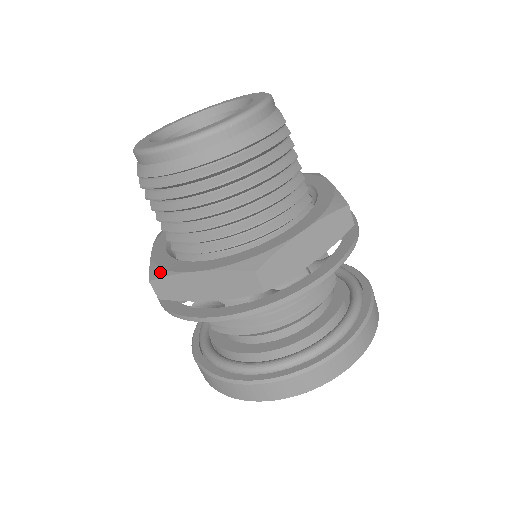
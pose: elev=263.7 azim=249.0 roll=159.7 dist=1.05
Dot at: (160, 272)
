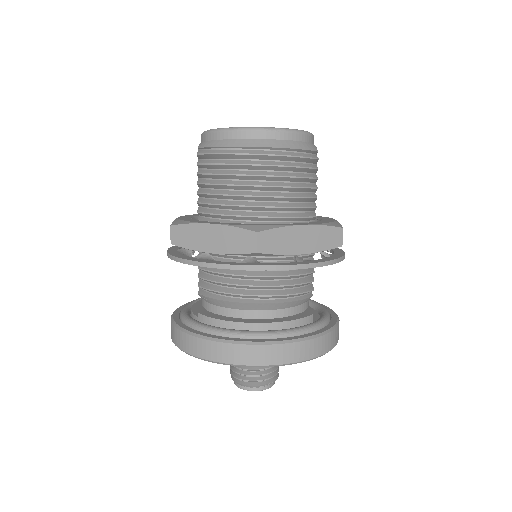
Dot at: (182, 222)
